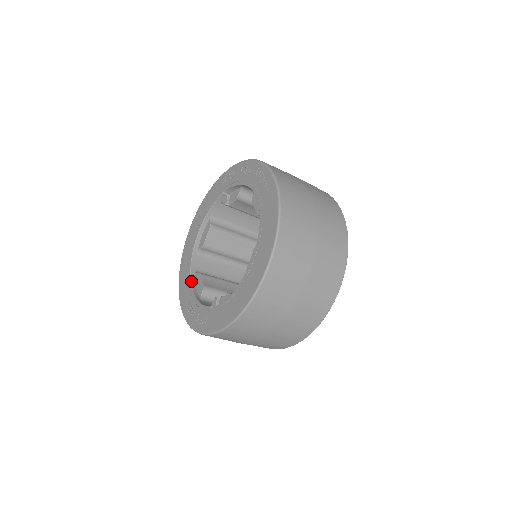
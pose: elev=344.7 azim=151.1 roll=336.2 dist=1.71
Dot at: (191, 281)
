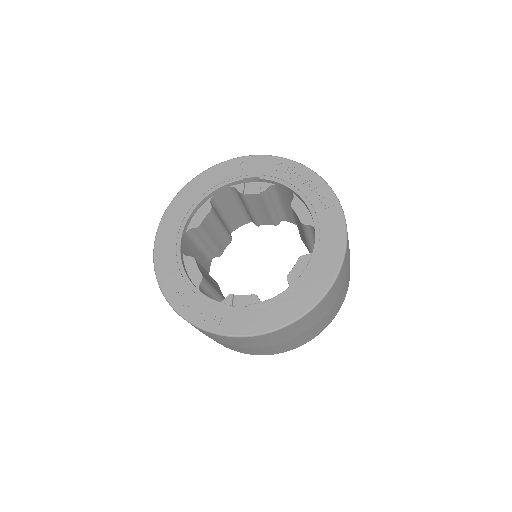
Dot at: (183, 264)
